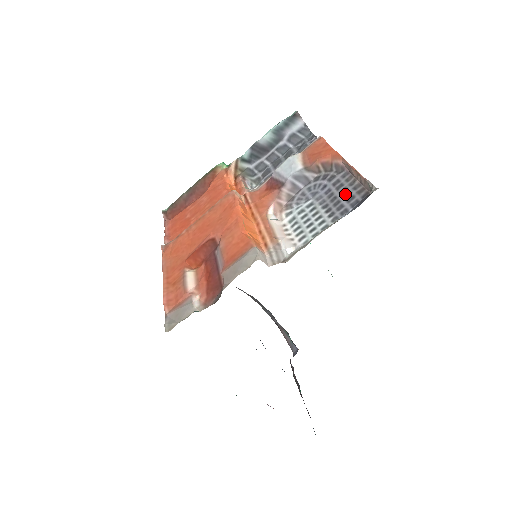
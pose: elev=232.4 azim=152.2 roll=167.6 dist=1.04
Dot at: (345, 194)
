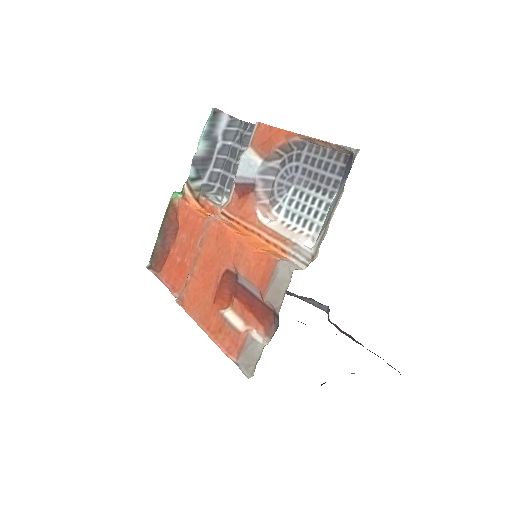
Dot at: (324, 167)
